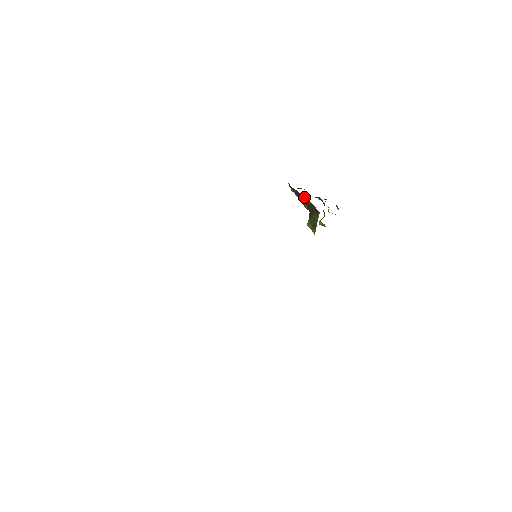
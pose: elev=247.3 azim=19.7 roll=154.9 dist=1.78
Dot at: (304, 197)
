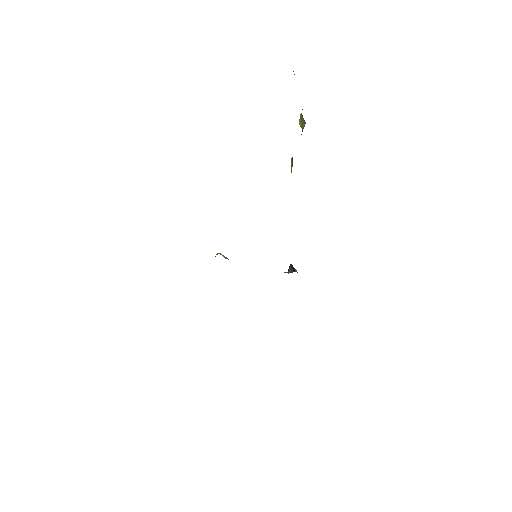
Dot at: occluded
